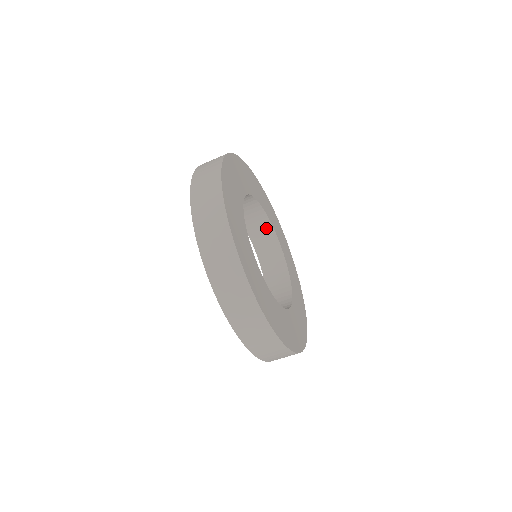
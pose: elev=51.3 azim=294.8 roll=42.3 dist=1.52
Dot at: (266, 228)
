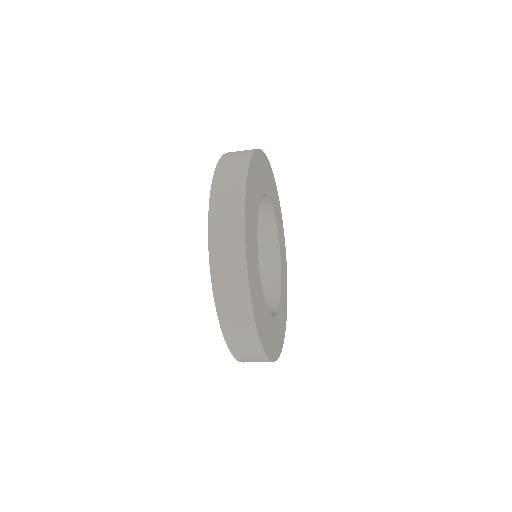
Dot at: occluded
